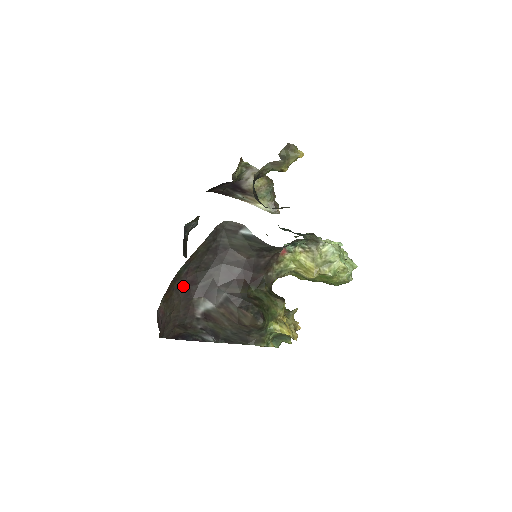
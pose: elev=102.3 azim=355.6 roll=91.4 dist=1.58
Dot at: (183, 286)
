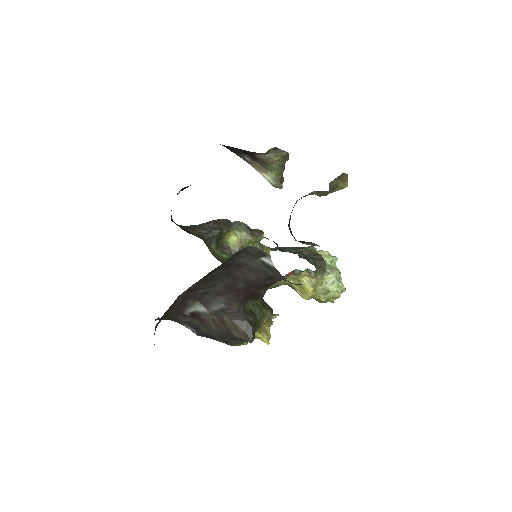
Dot at: (183, 294)
